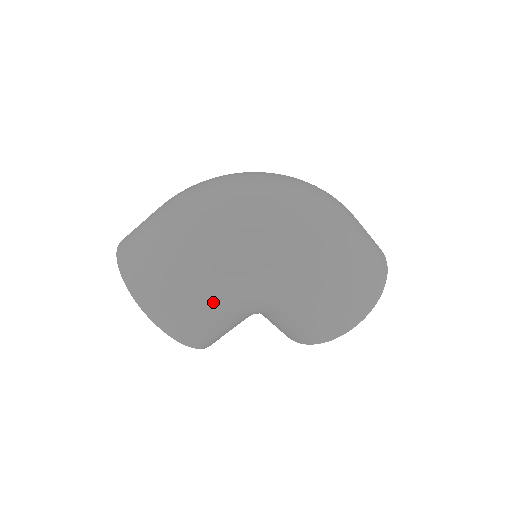
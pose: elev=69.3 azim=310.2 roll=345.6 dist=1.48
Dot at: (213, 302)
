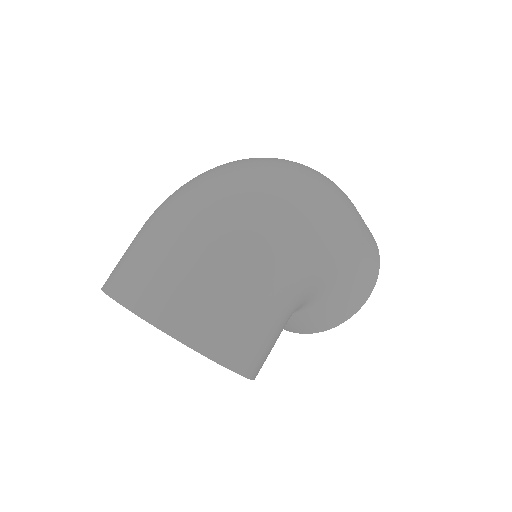
Dot at: (276, 309)
